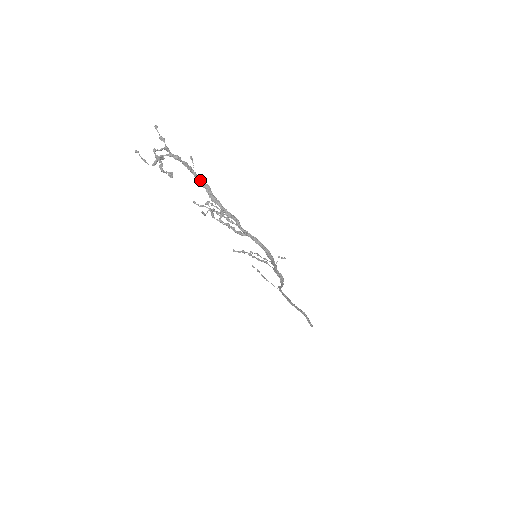
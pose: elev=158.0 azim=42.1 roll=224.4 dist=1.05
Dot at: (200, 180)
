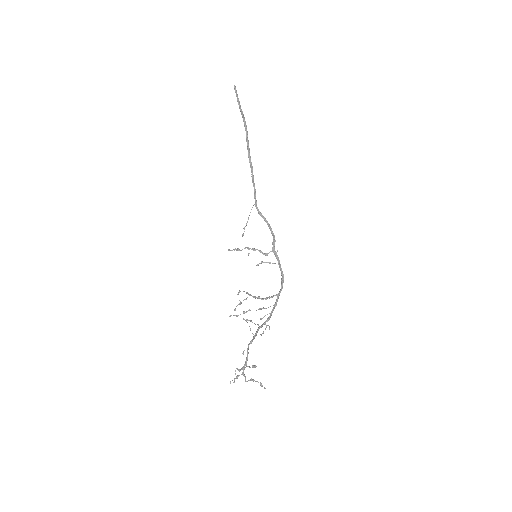
Dot at: (251, 343)
